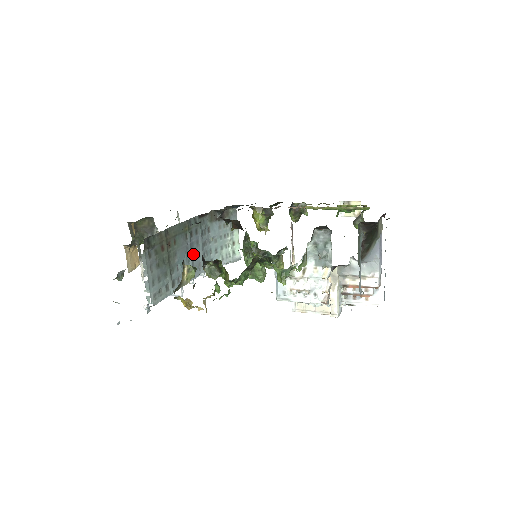
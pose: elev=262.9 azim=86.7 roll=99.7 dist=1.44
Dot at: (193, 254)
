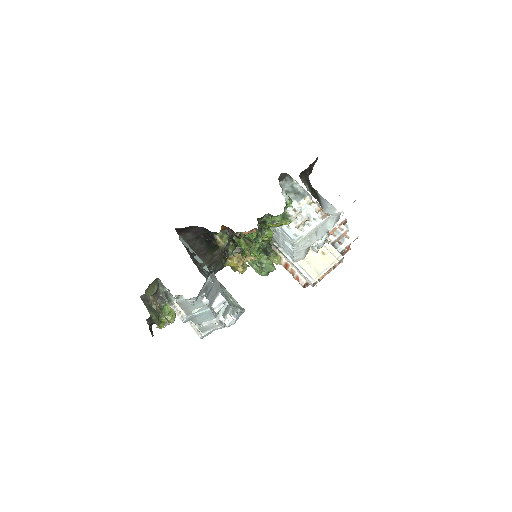
Dot at: occluded
